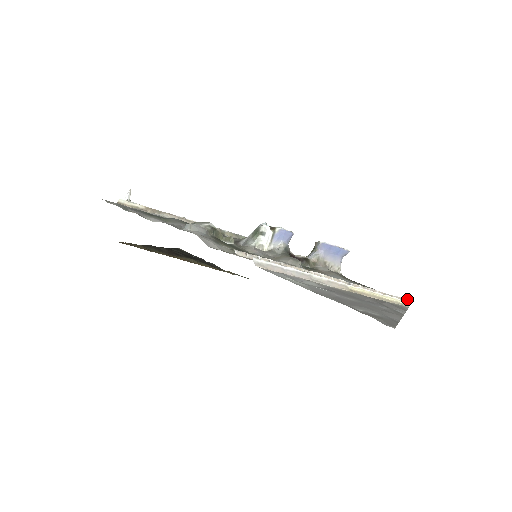
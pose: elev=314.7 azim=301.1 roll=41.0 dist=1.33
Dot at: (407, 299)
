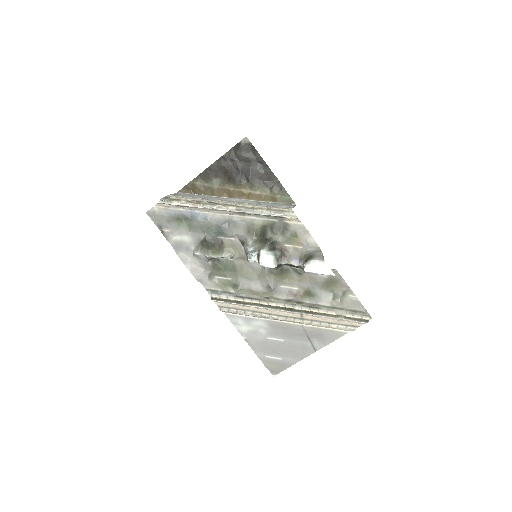
Dot at: (361, 322)
